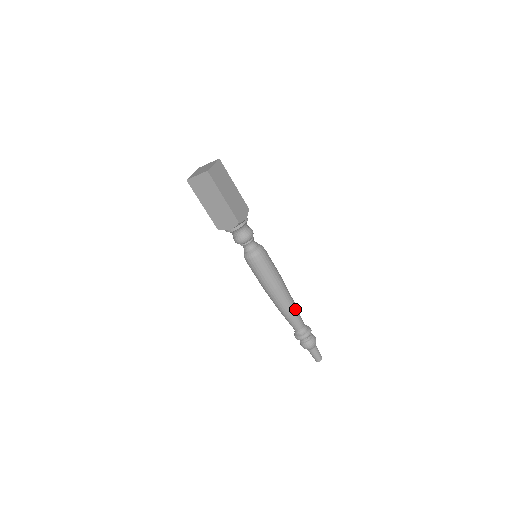
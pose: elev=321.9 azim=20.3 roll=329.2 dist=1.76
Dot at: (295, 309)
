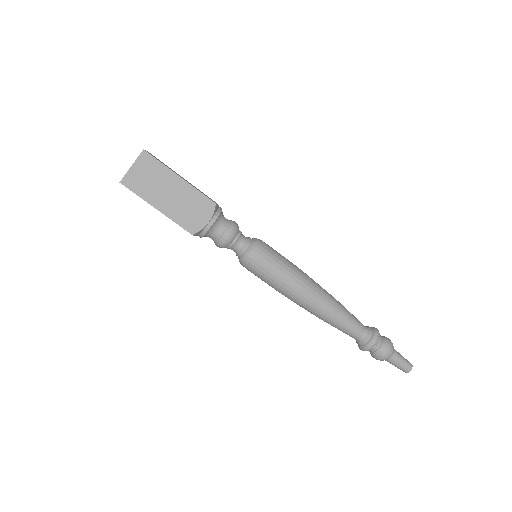
Dot at: (341, 305)
